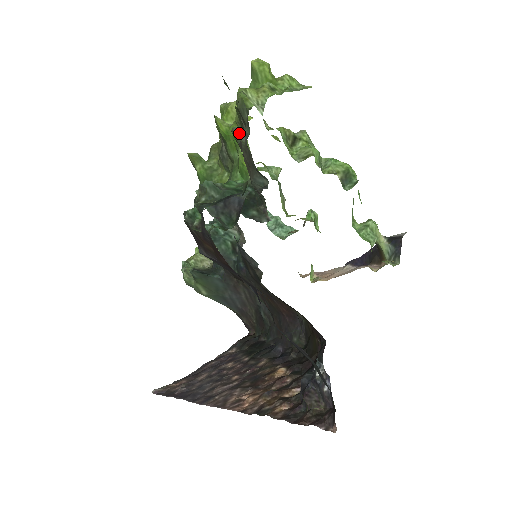
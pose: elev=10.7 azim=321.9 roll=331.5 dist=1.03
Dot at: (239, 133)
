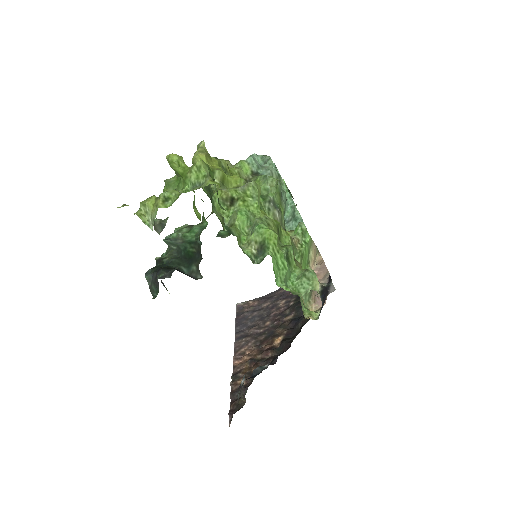
Dot at: (156, 227)
